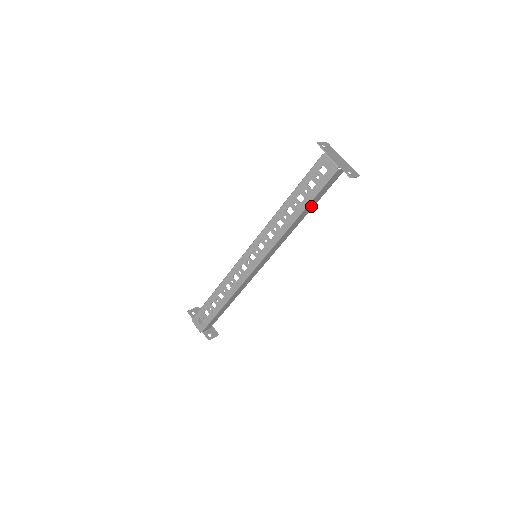
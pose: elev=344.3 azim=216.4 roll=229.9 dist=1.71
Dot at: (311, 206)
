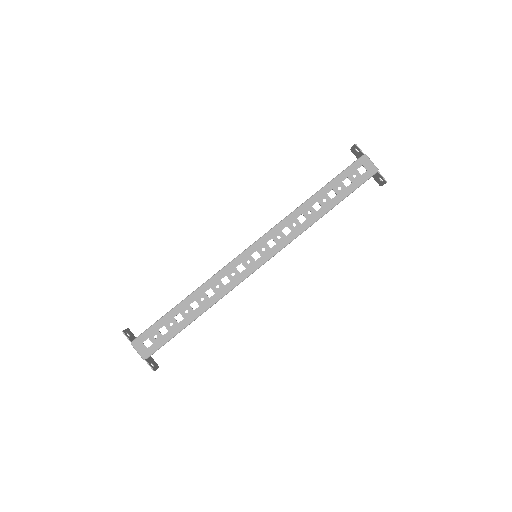
Dot at: occluded
